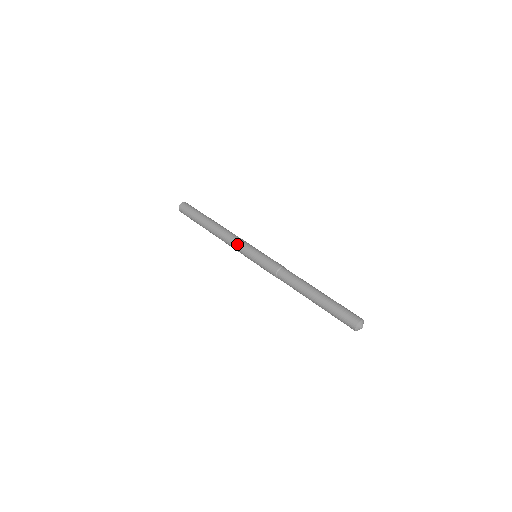
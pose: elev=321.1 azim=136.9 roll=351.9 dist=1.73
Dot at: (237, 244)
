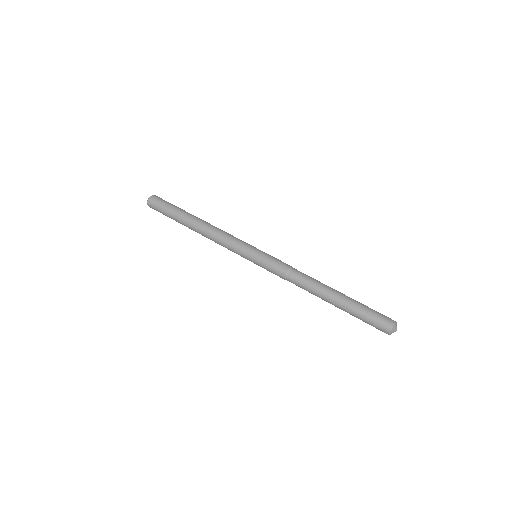
Dot at: (235, 239)
